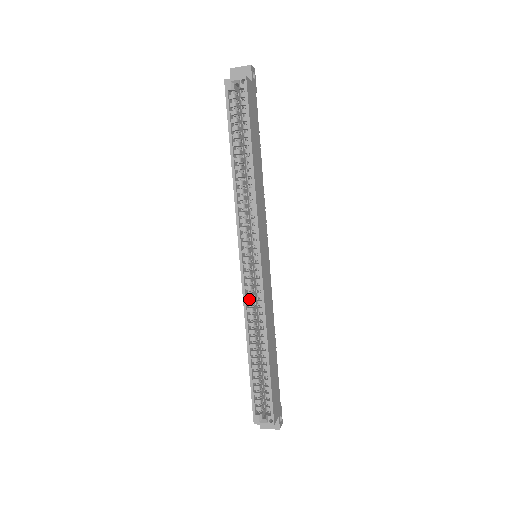
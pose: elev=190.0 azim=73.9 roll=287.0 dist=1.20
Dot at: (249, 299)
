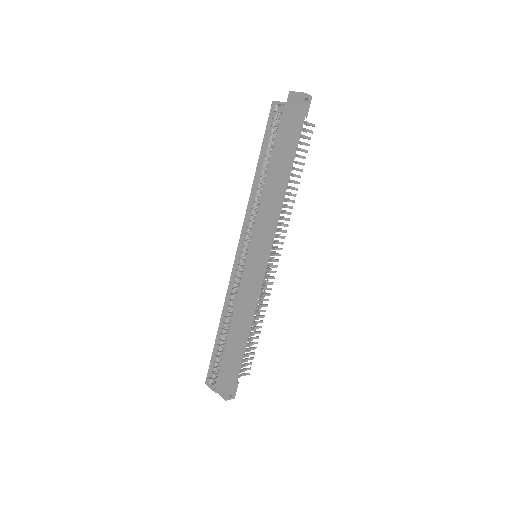
Dot at: (234, 287)
